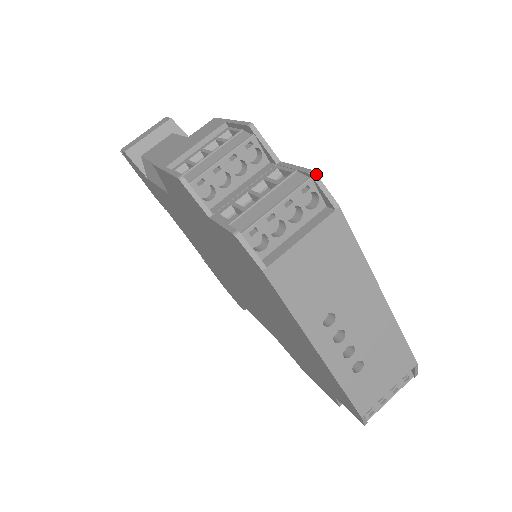
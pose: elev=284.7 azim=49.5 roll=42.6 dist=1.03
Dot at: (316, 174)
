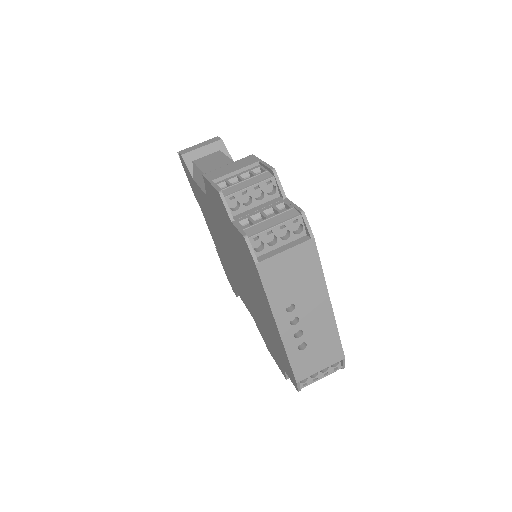
Dot at: occluded
